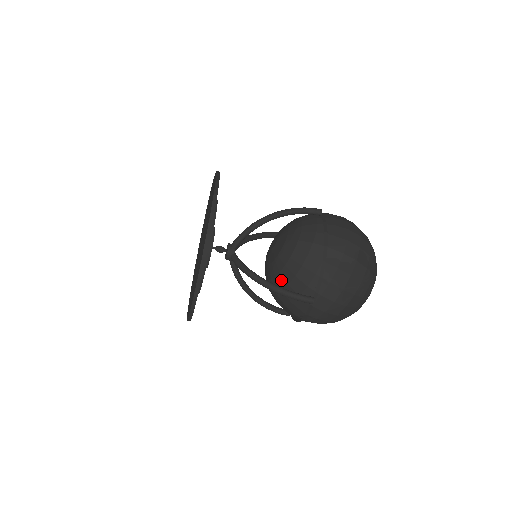
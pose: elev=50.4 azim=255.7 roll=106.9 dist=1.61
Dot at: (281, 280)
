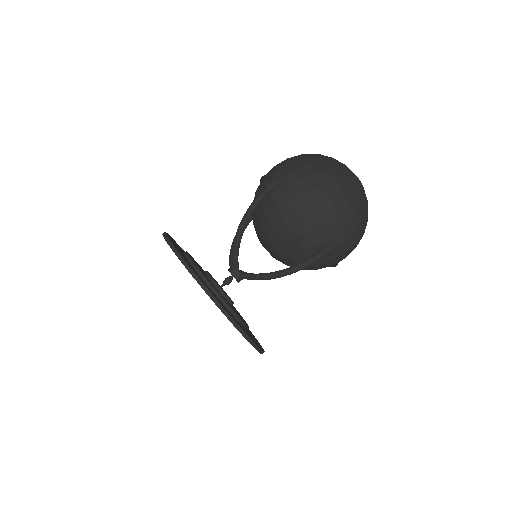
Dot at: (262, 220)
